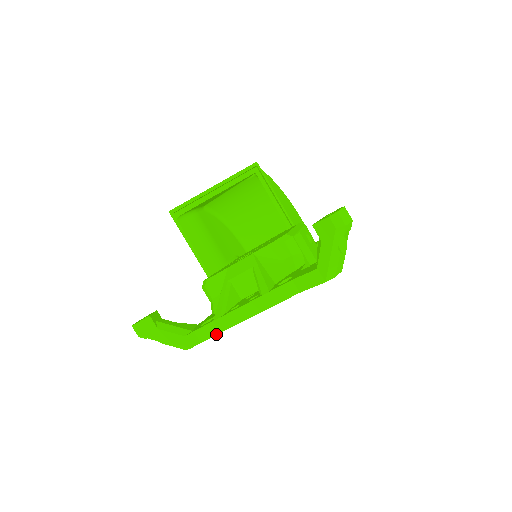
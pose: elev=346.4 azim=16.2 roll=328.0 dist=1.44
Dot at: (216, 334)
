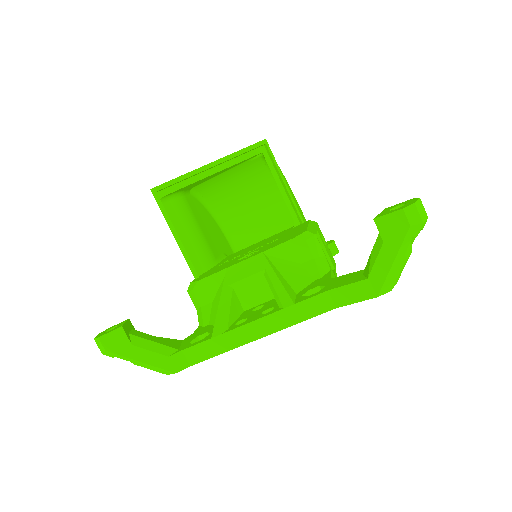
Dot at: (213, 356)
